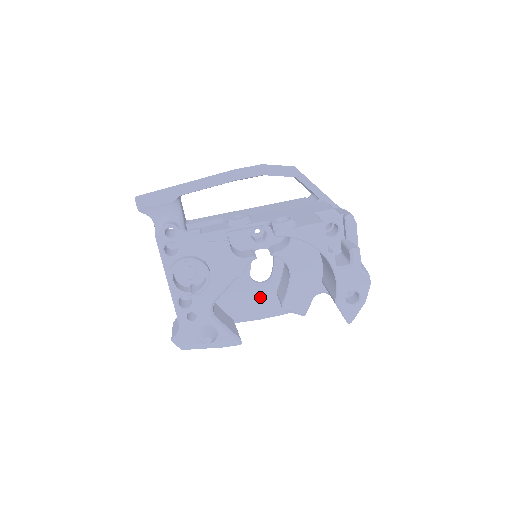
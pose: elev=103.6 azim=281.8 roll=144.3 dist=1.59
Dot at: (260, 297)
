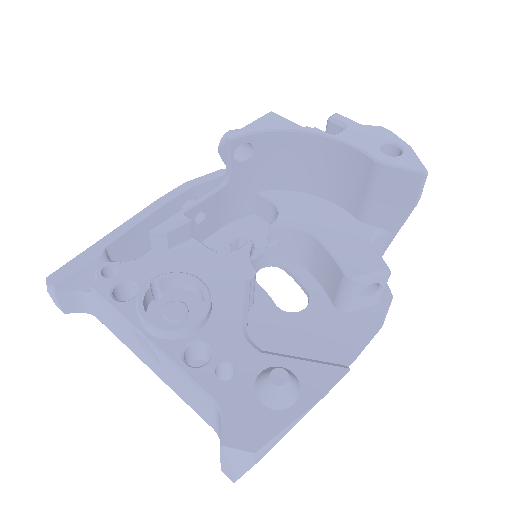
Dot at: (321, 328)
